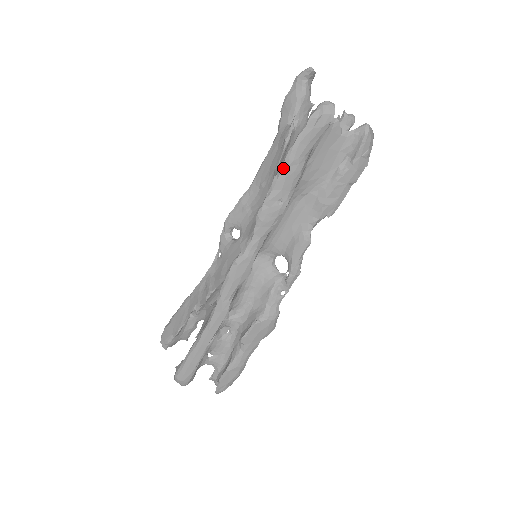
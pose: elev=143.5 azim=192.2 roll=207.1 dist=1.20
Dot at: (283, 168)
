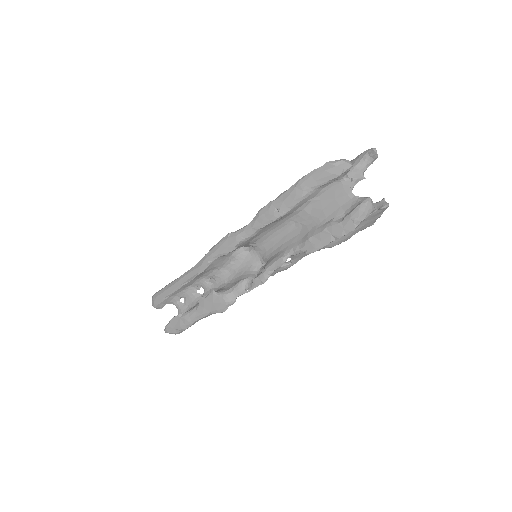
Dot at: (292, 187)
